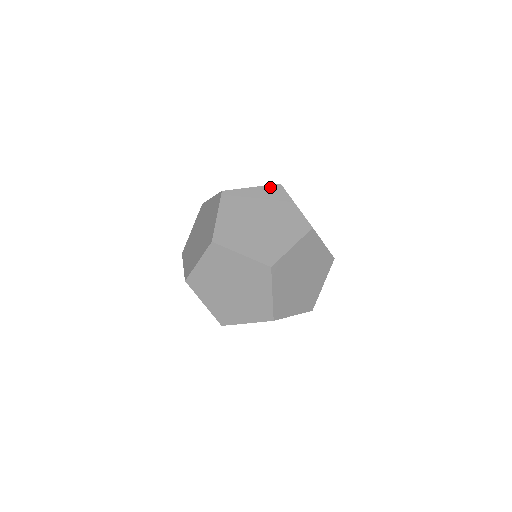
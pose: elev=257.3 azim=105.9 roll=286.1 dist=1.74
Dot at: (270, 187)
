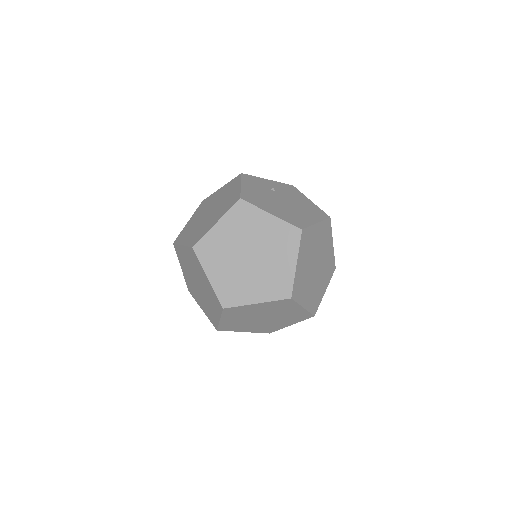
Dot at: (289, 226)
